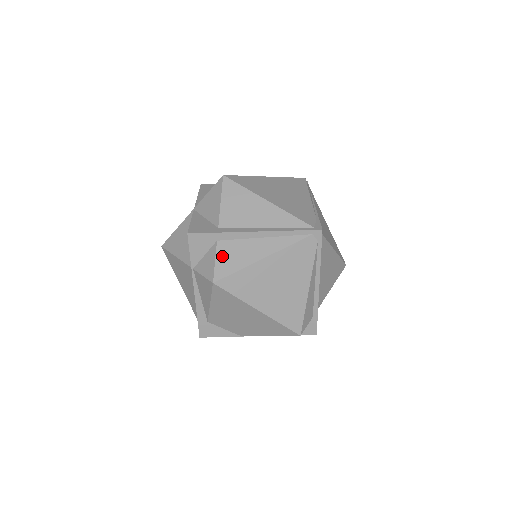
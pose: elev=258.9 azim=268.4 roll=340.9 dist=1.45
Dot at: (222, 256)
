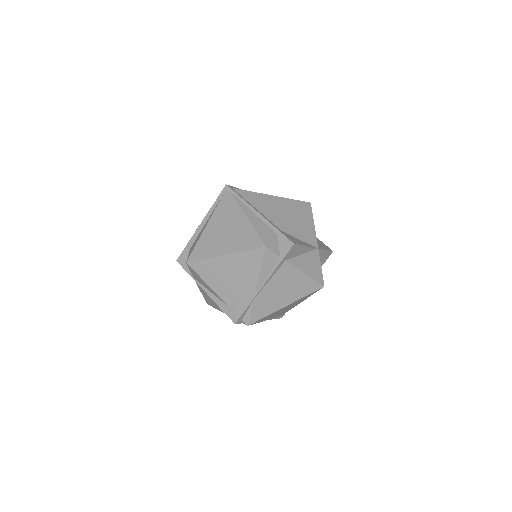
Dot at: occluded
